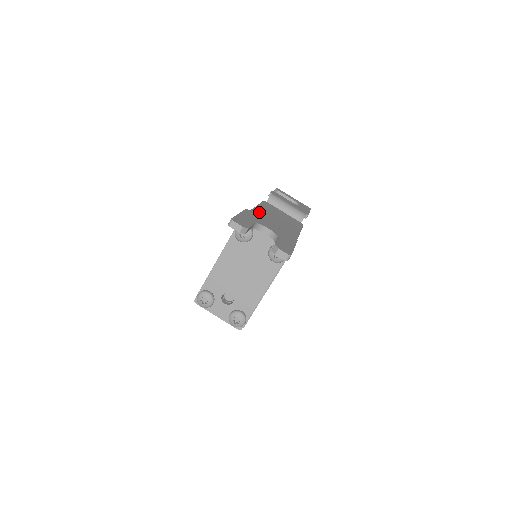
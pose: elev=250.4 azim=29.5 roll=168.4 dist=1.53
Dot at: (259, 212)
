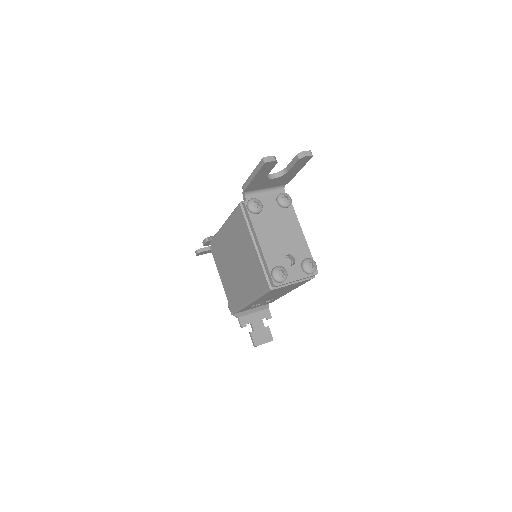
Dot at: occluded
